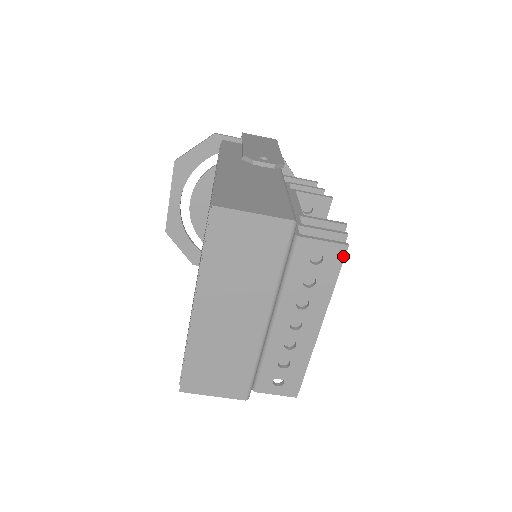
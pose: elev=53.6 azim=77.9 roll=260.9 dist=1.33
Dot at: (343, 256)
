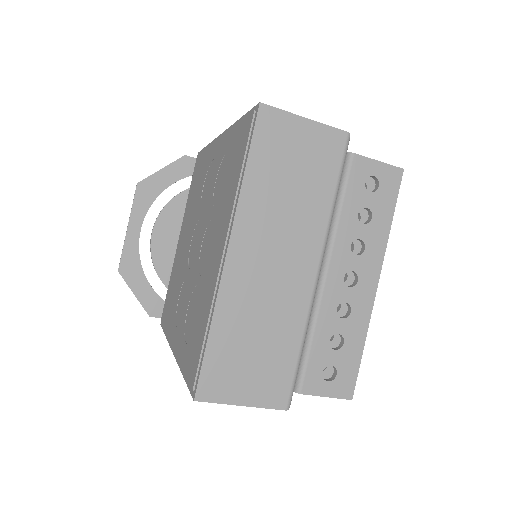
Dot at: (399, 183)
